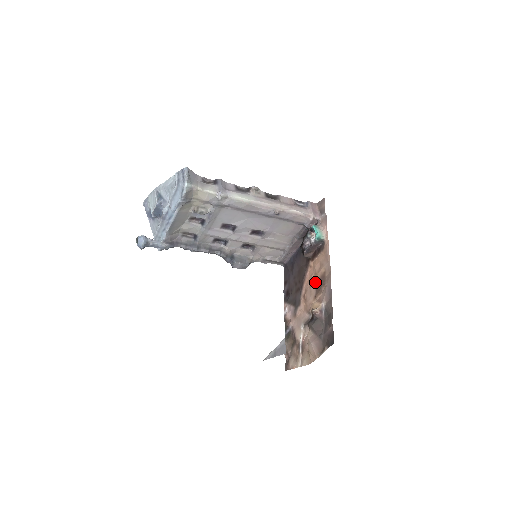
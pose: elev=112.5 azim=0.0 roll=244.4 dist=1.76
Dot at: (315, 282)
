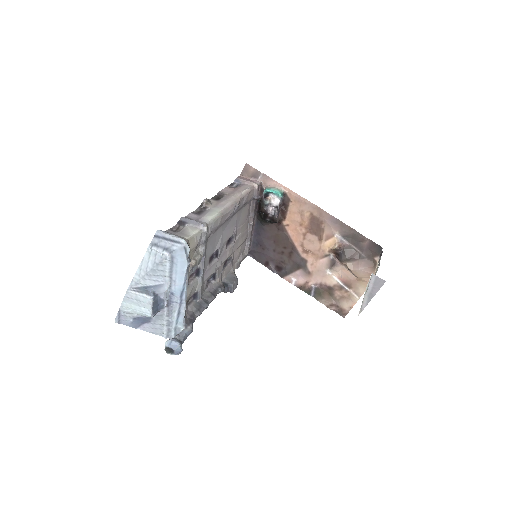
Dot at: (307, 230)
